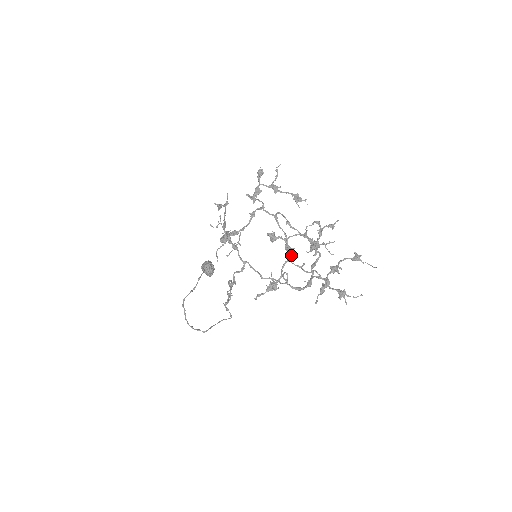
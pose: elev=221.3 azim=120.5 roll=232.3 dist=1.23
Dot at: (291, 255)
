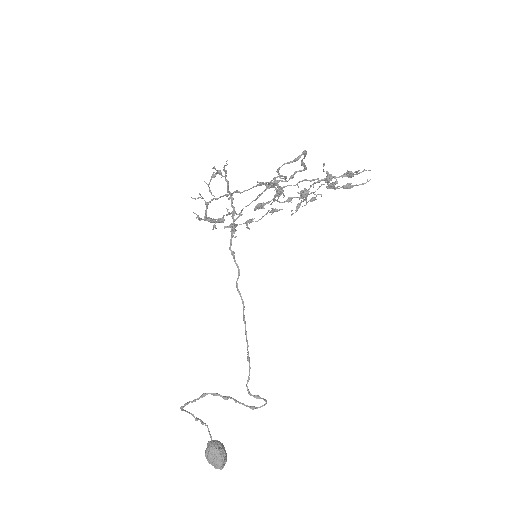
Dot at: (282, 189)
